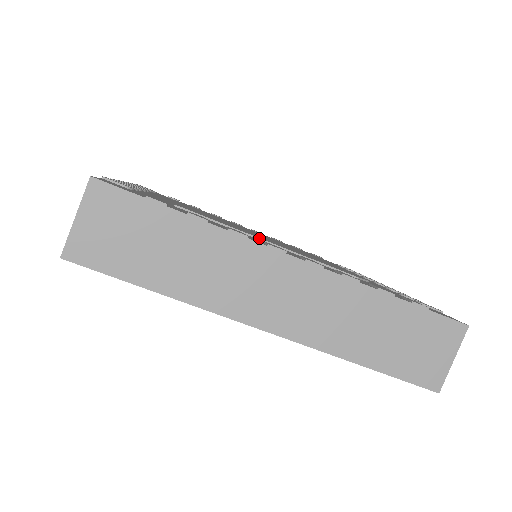
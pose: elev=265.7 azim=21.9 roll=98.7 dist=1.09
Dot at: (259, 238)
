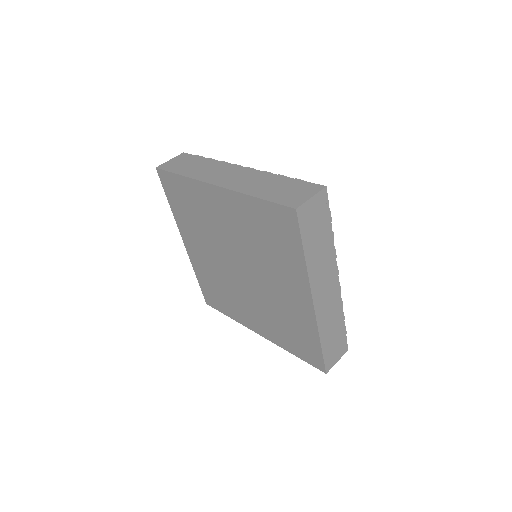
Dot at: occluded
